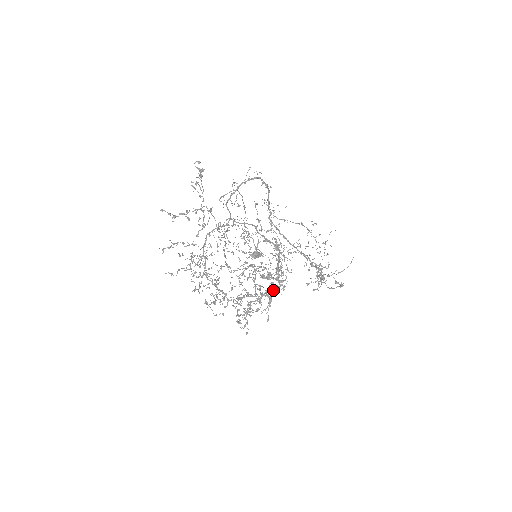
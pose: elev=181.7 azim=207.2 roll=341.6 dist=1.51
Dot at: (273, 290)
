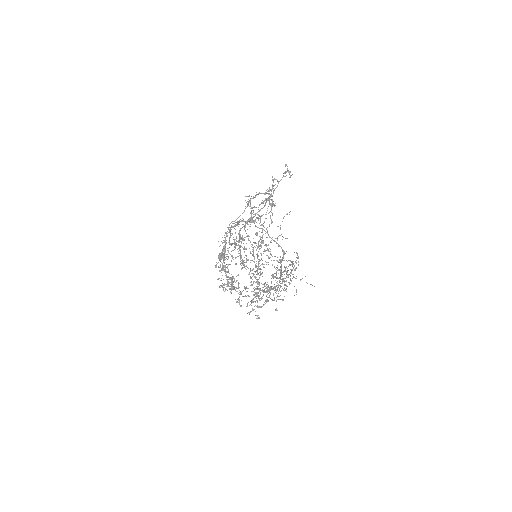
Dot at: (273, 287)
